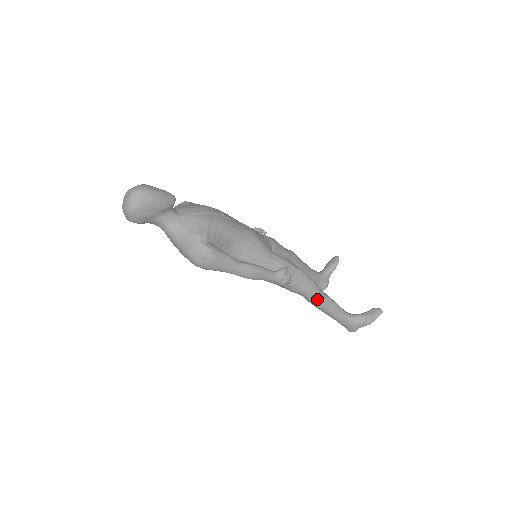
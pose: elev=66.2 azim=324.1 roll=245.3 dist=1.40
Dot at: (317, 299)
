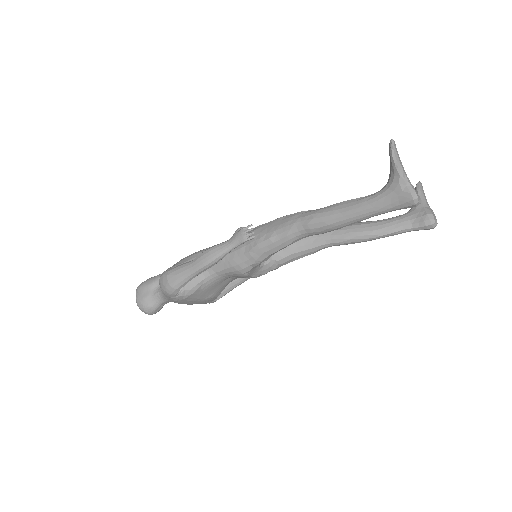
Dot at: (311, 219)
